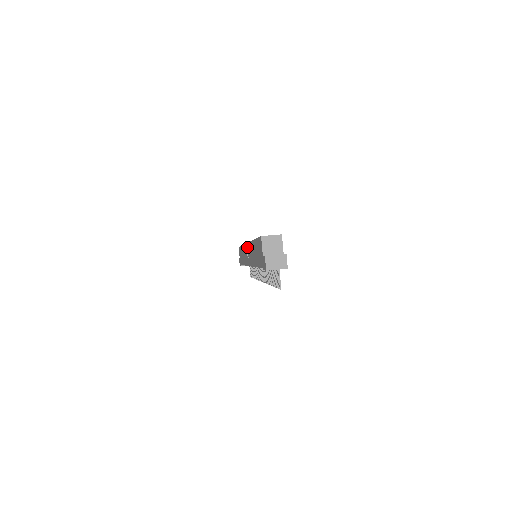
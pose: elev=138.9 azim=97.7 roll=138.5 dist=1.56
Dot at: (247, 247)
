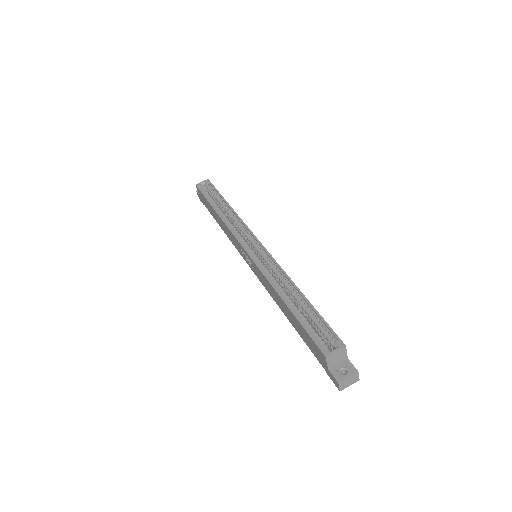
Dot at: (247, 256)
